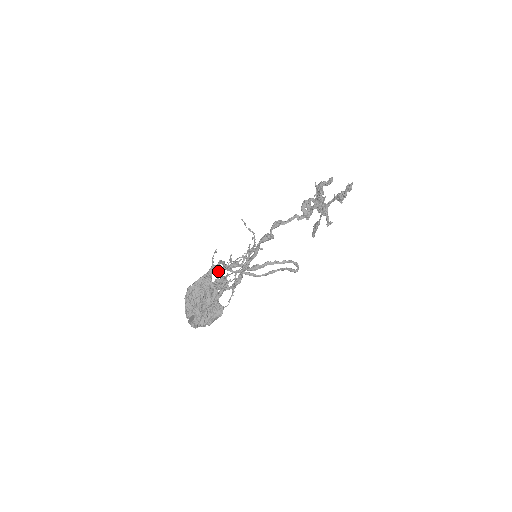
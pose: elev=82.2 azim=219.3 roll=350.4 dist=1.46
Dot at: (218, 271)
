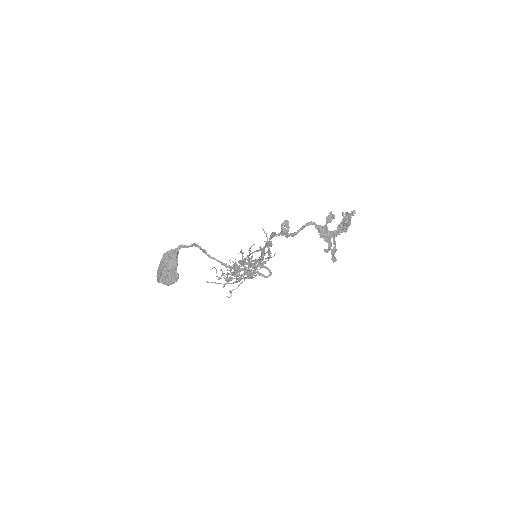
Dot at: occluded
